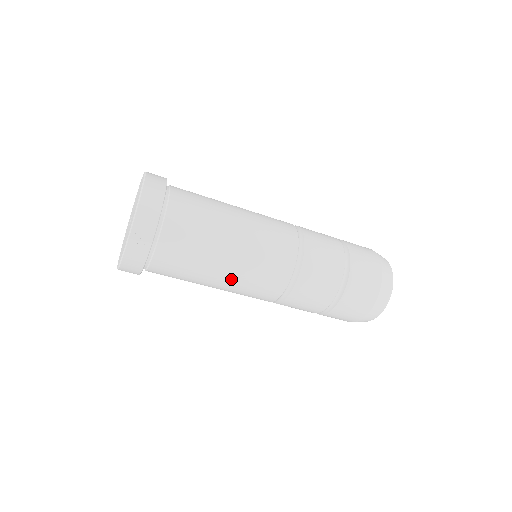
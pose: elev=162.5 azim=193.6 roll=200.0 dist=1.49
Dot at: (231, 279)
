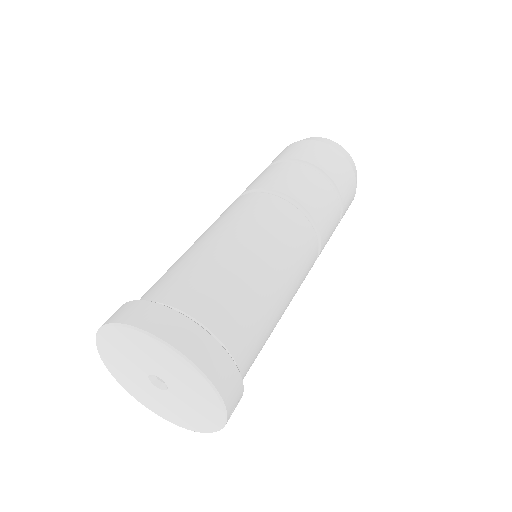
Dot at: occluded
